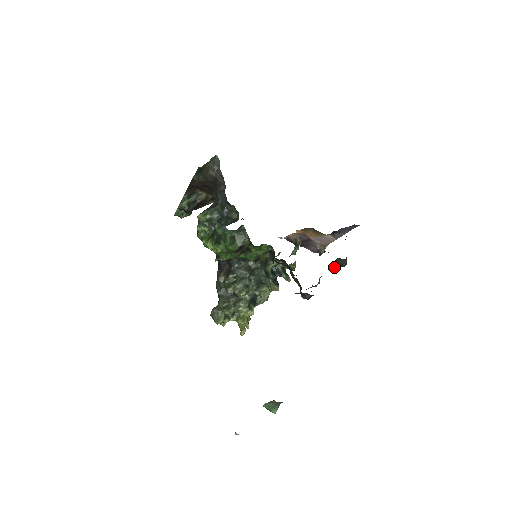
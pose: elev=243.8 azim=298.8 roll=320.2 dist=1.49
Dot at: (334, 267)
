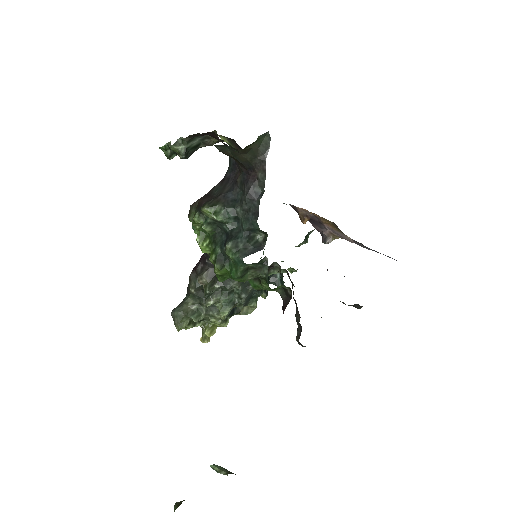
Dot at: (345, 304)
